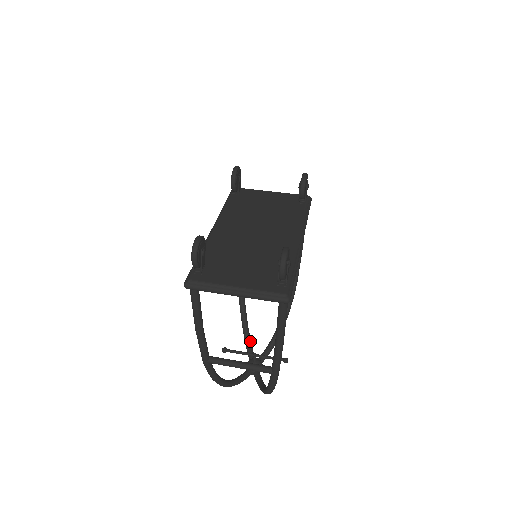
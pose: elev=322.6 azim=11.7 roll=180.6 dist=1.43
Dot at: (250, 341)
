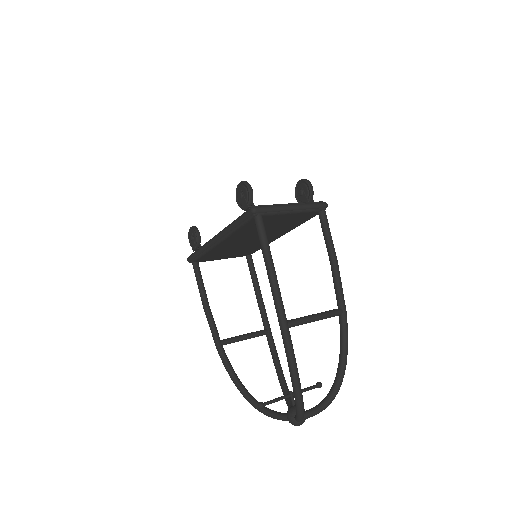
Dot at: (269, 409)
